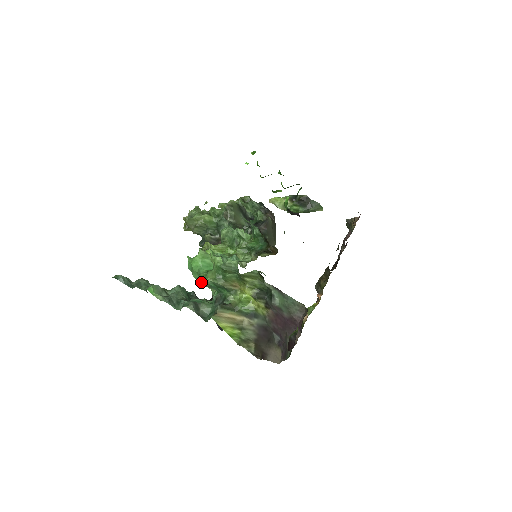
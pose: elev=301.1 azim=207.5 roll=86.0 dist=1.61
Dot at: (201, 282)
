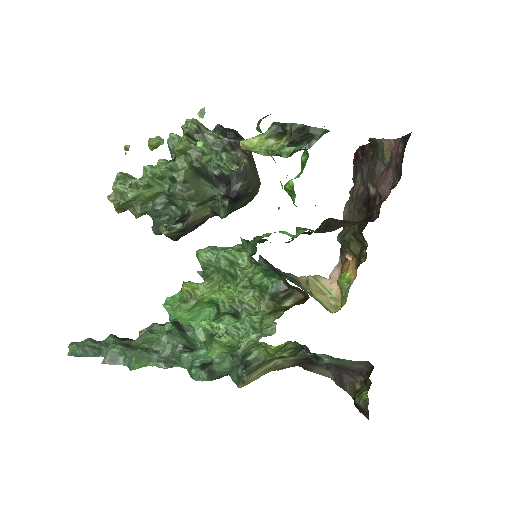
Dot at: (202, 340)
